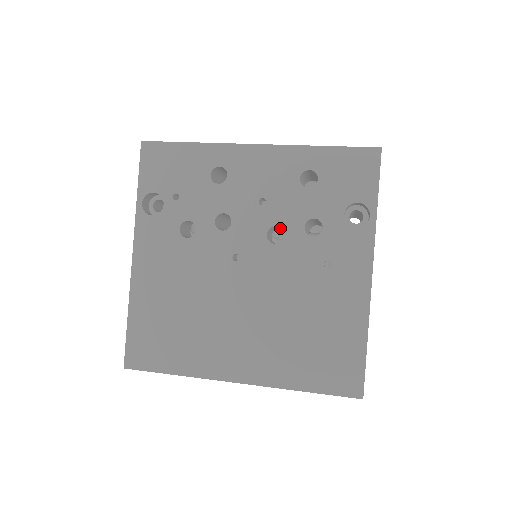
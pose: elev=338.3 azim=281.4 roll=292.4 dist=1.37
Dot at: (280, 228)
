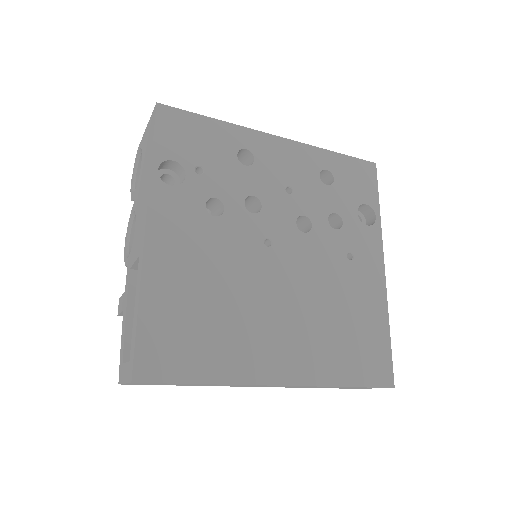
Dot at: occluded
